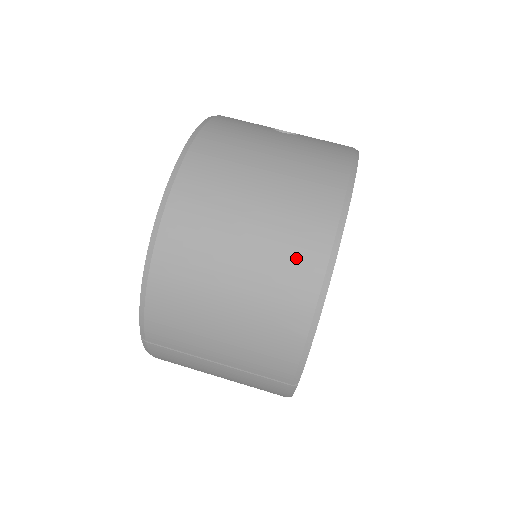
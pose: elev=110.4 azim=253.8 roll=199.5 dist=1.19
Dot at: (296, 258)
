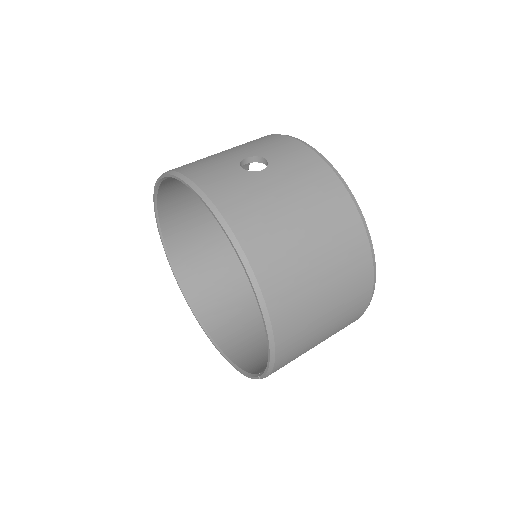
Dot at: (356, 269)
